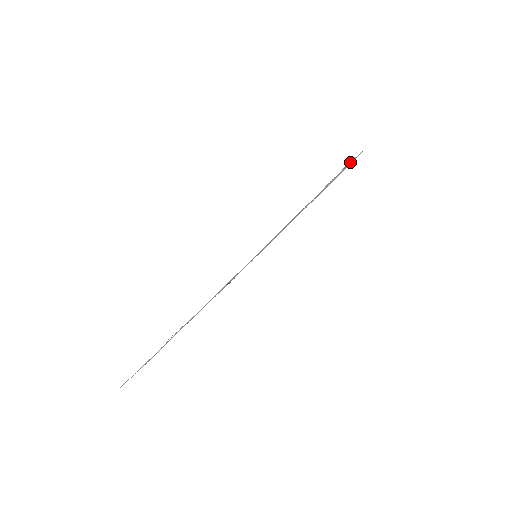
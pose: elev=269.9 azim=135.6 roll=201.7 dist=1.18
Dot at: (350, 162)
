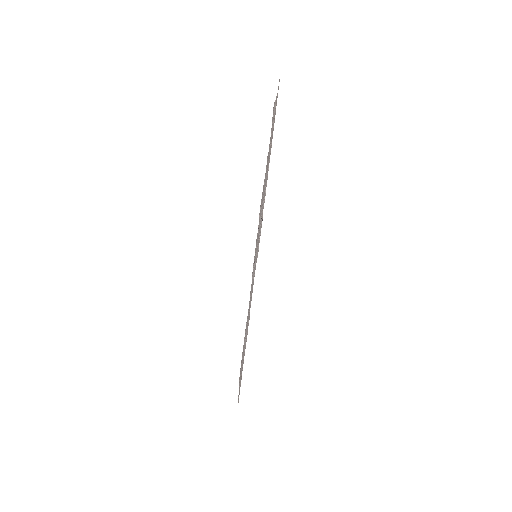
Dot at: (275, 103)
